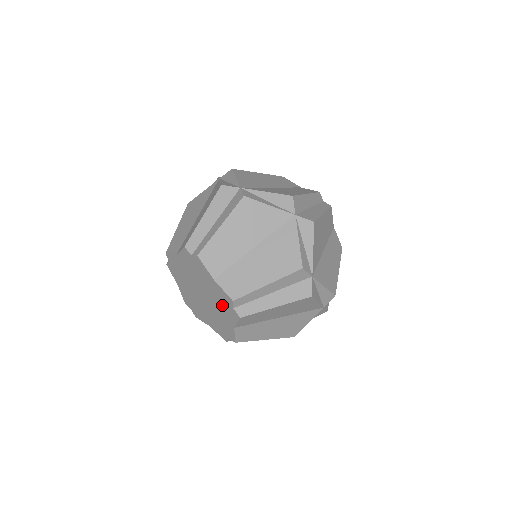
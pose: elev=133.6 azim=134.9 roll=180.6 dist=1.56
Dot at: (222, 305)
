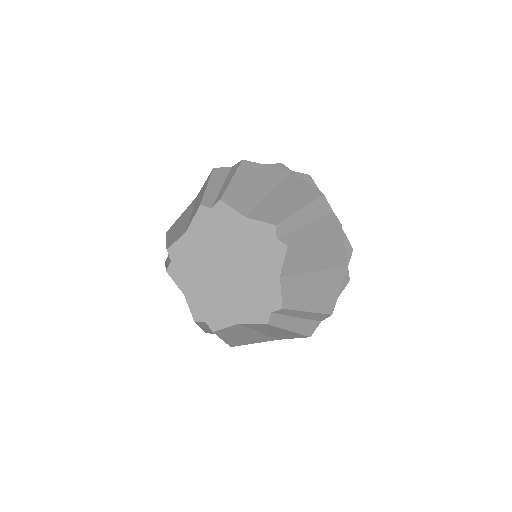
Dot at: (259, 252)
